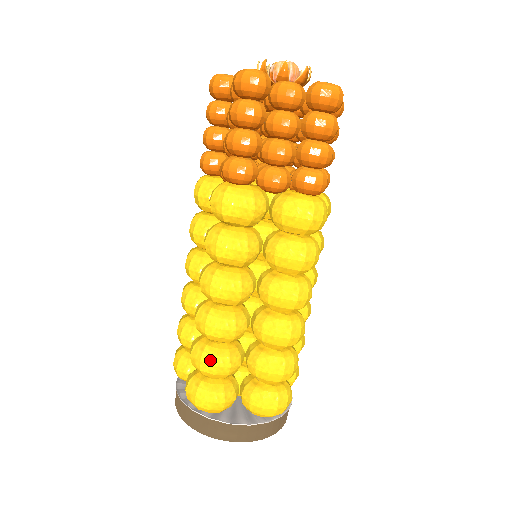
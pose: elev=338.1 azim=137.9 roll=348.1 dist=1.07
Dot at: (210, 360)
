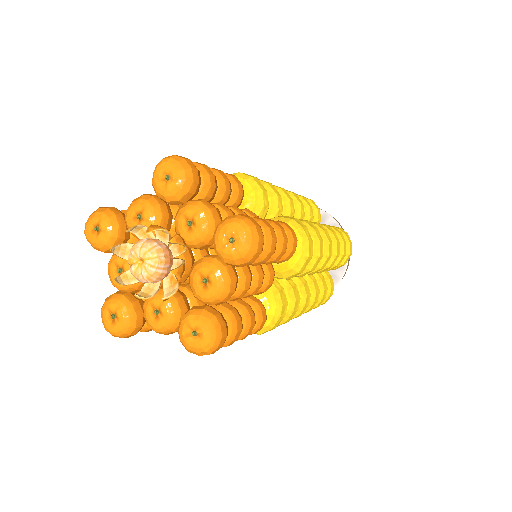
Dot at: occluded
